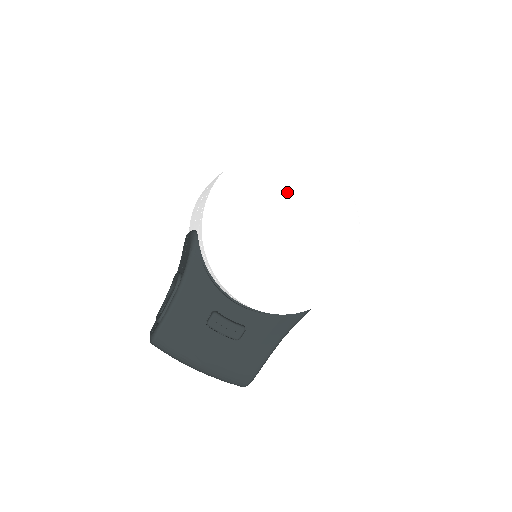
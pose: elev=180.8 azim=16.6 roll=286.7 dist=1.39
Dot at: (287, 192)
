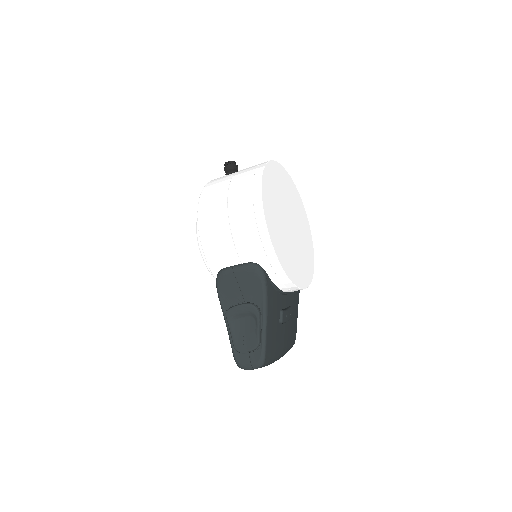
Dot at: (280, 197)
